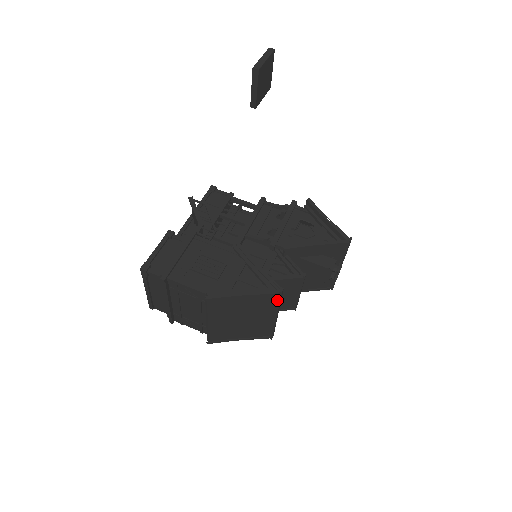
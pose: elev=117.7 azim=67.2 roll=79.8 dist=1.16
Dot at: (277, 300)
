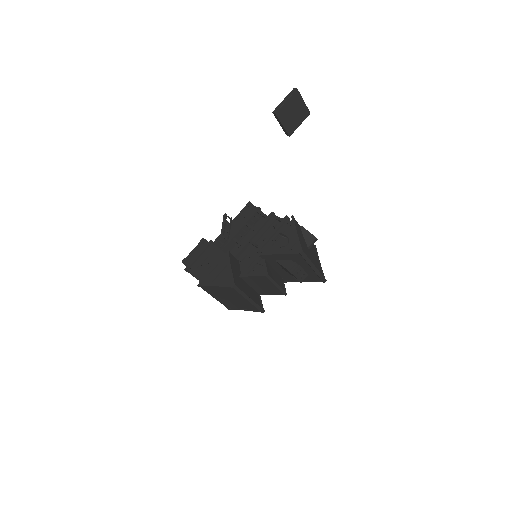
Dot at: (238, 291)
